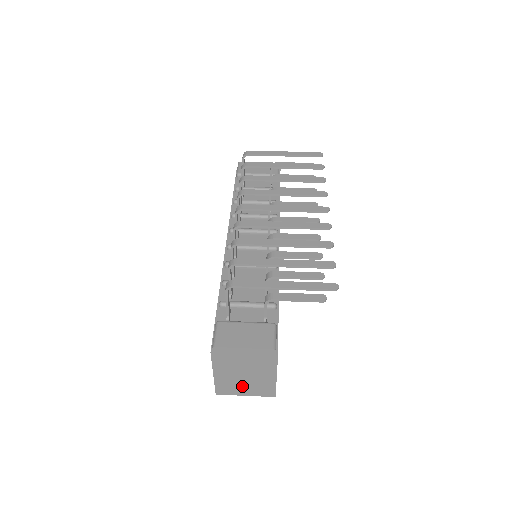
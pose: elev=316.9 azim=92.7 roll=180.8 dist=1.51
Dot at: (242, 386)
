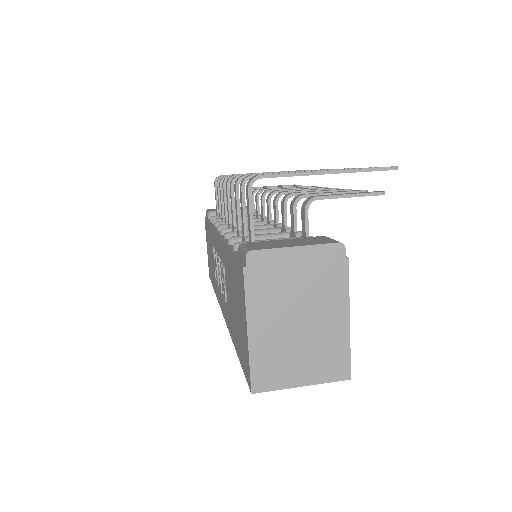
Dot at: (295, 358)
